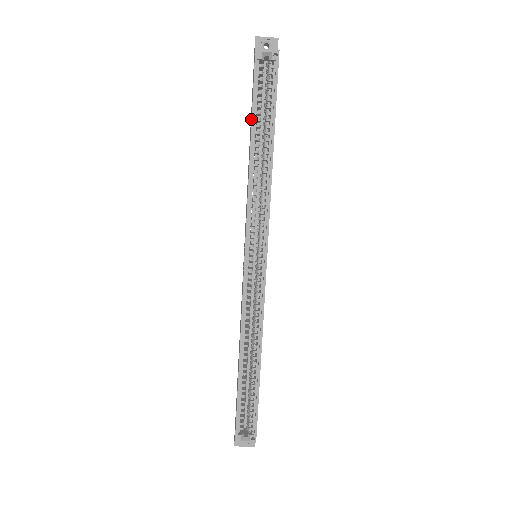
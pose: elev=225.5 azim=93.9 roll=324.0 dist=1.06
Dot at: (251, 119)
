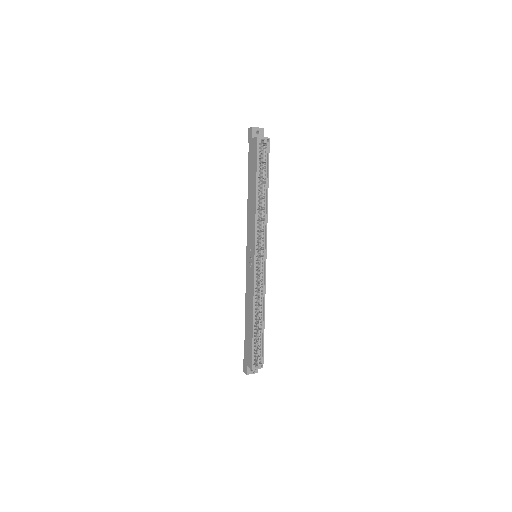
Dot at: (255, 176)
